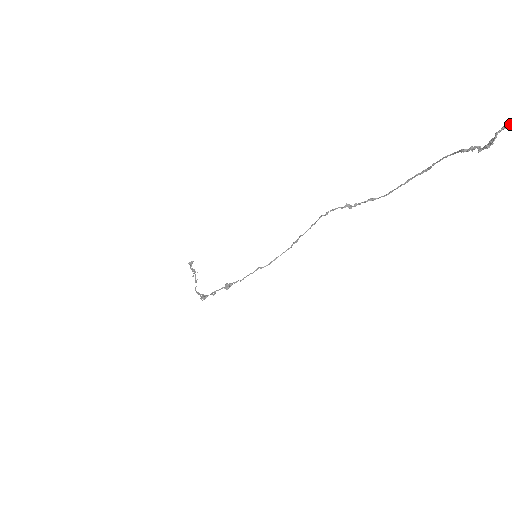
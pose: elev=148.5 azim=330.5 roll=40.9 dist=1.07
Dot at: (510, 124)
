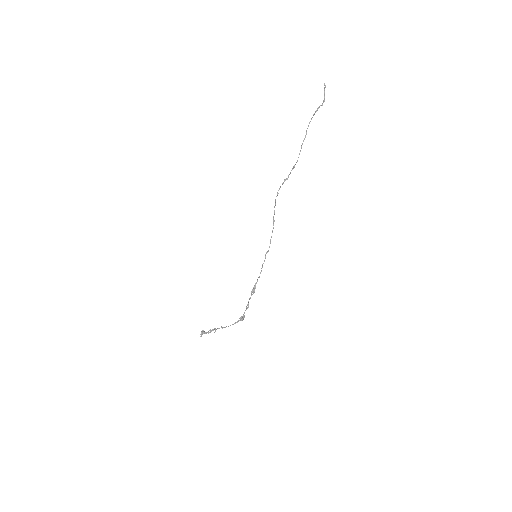
Dot at: (325, 87)
